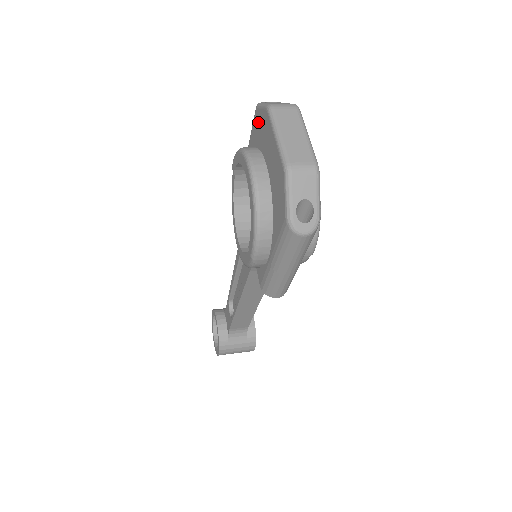
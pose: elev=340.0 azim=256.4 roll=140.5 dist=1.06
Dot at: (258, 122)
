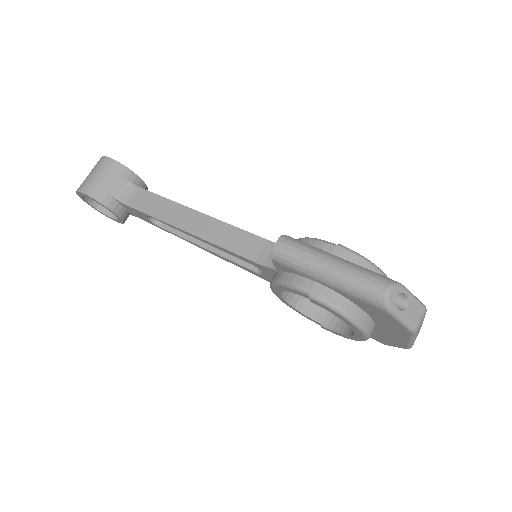
Dot at: (383, 316)
